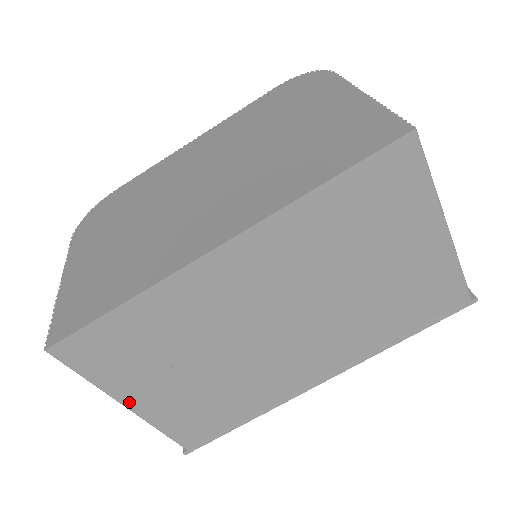
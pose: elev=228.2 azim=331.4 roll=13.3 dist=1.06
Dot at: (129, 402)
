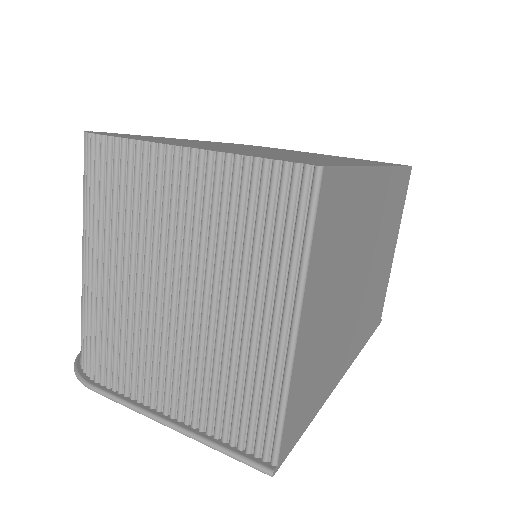
Dot at: (302, 321)
